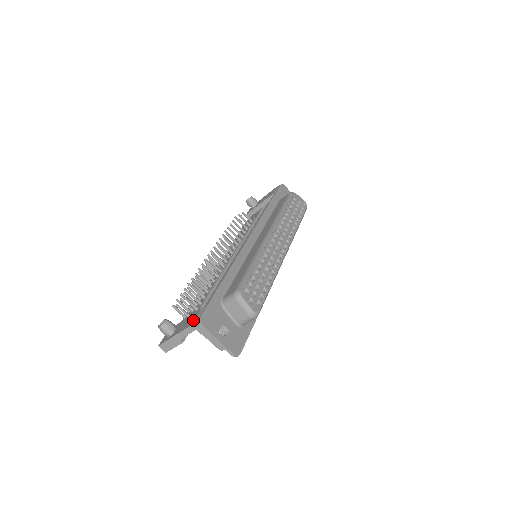
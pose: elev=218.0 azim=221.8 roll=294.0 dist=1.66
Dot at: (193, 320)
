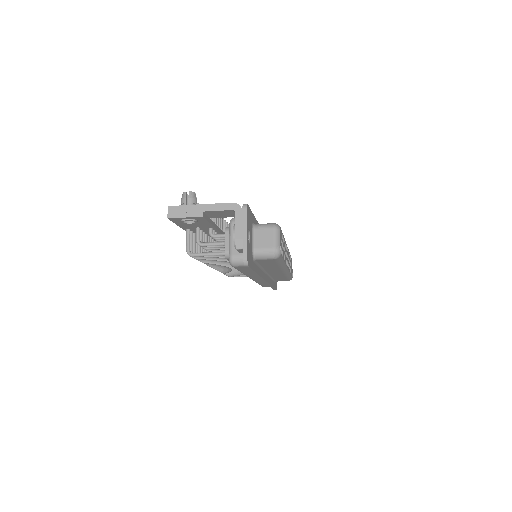
Dot at: occluded
